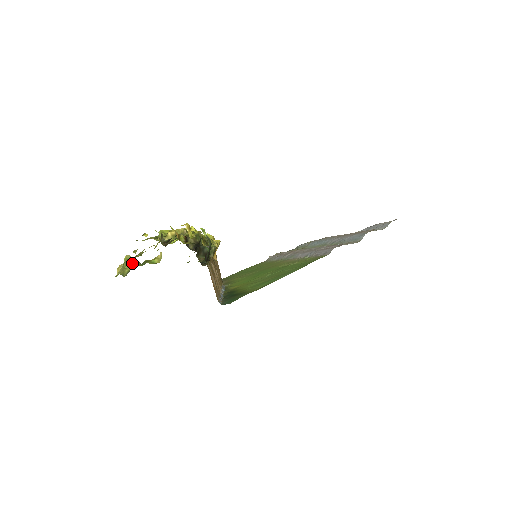
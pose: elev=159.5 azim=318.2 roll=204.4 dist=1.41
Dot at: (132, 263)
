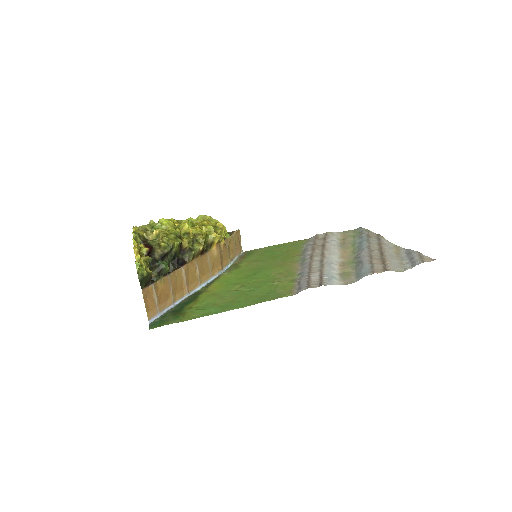
Dot at: occluded
